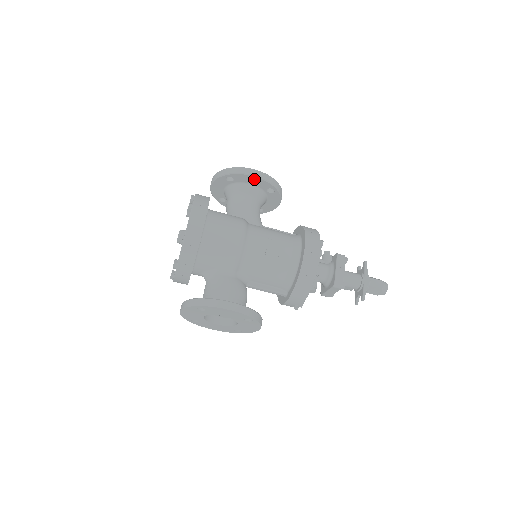
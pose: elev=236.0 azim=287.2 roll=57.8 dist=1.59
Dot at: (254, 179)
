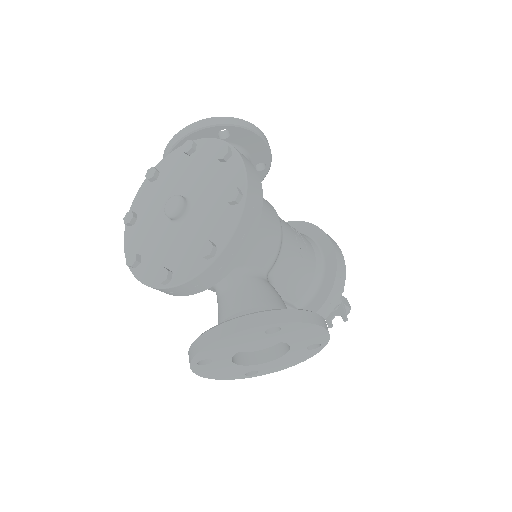
Dot at: (257, 143)
